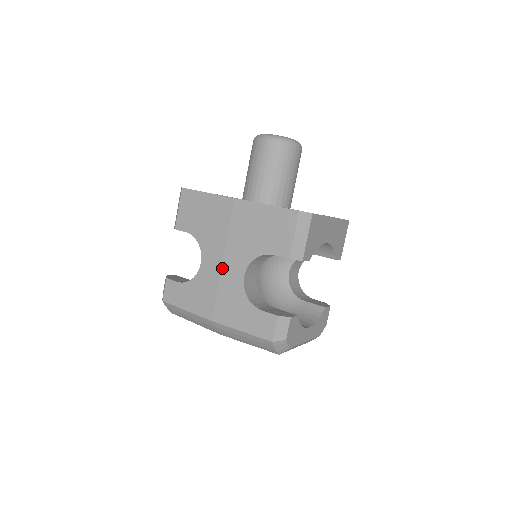
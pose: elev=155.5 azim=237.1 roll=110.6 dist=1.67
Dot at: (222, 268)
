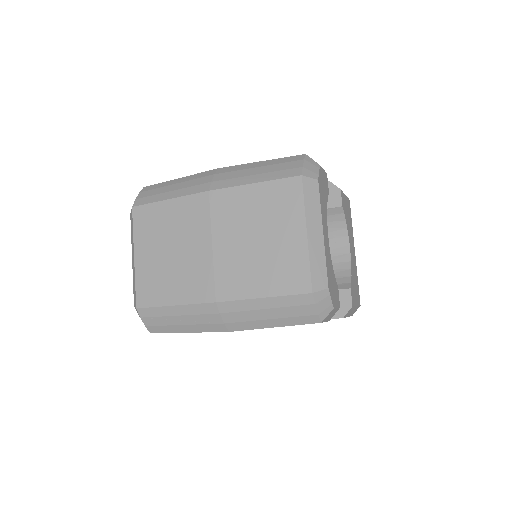
Dot at: occluded
